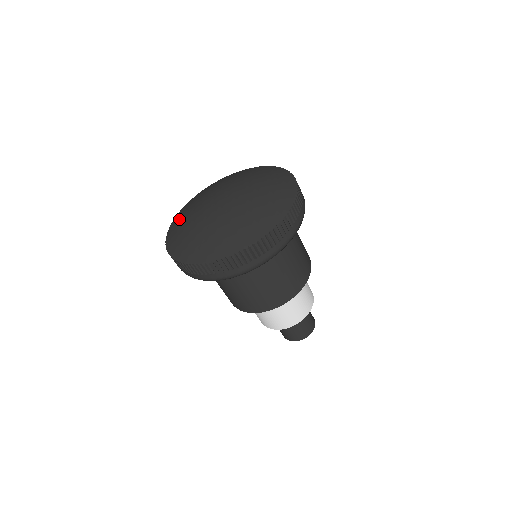
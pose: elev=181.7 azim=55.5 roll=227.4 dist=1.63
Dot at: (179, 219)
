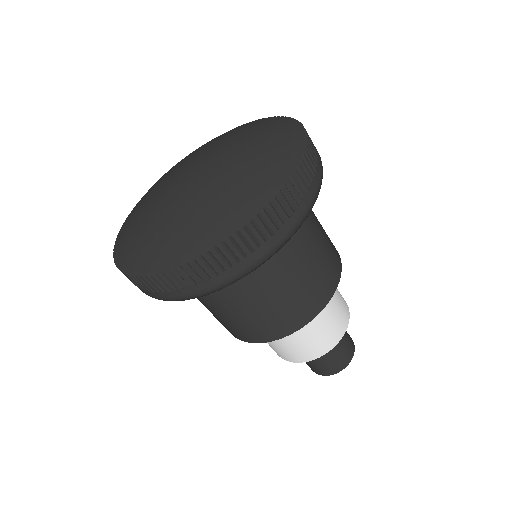
Dot at: (134, 211)
